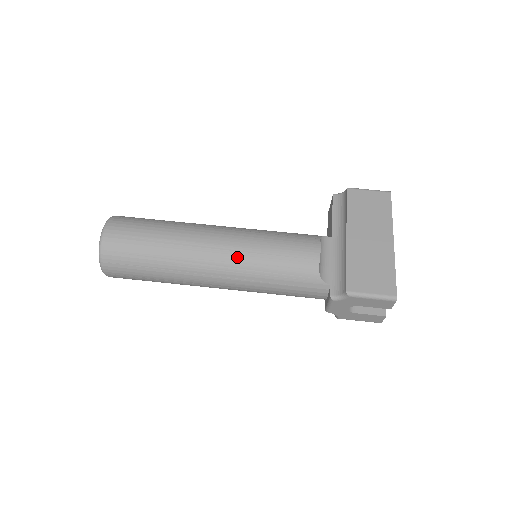
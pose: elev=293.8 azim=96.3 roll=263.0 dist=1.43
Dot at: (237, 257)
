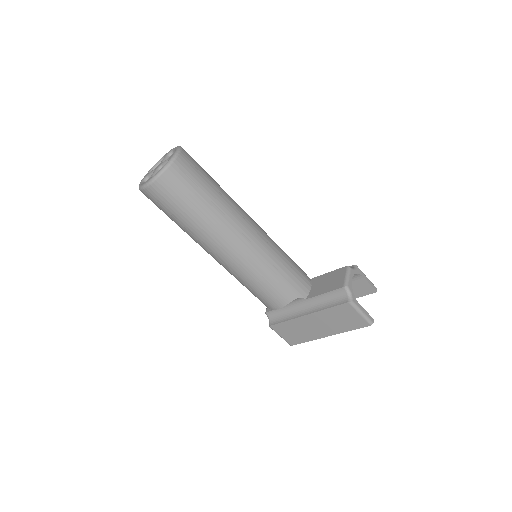
Dot at: (228, 270)
